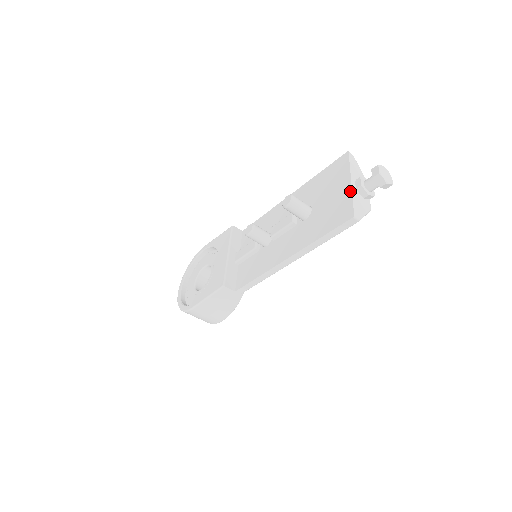
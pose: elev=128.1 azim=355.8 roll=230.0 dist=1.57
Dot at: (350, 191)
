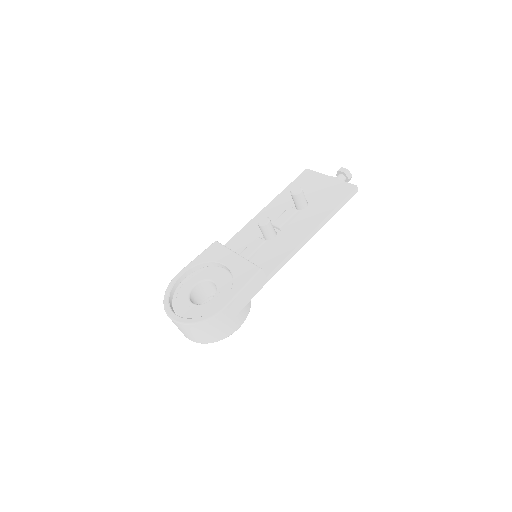
Dot at: (337, 180)
